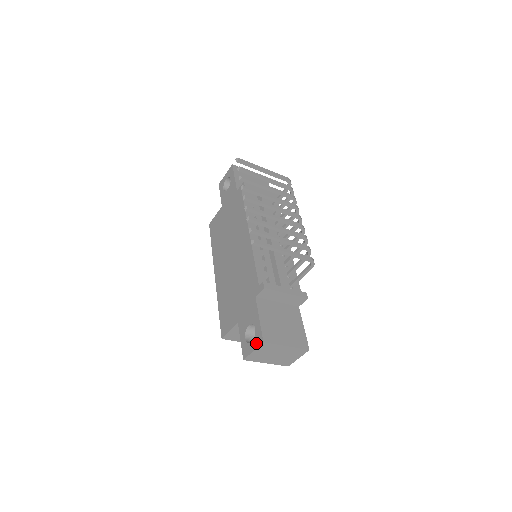
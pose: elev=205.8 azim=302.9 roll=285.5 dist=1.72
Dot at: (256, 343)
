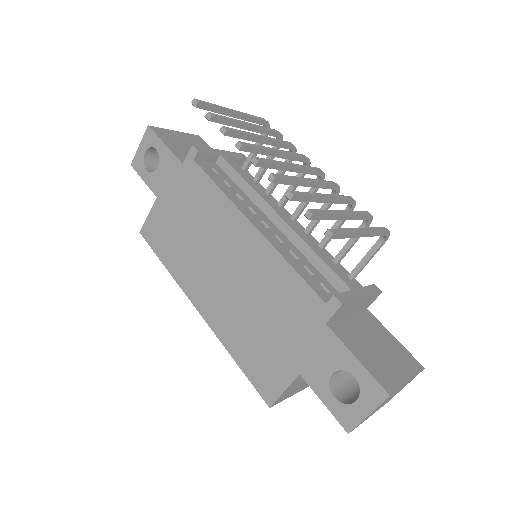
Dot at: (370, 400)
